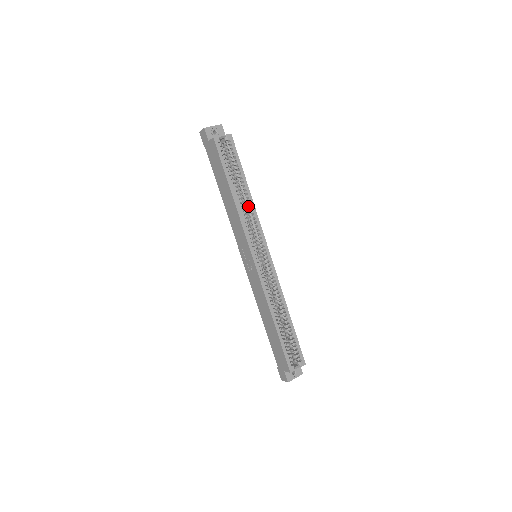
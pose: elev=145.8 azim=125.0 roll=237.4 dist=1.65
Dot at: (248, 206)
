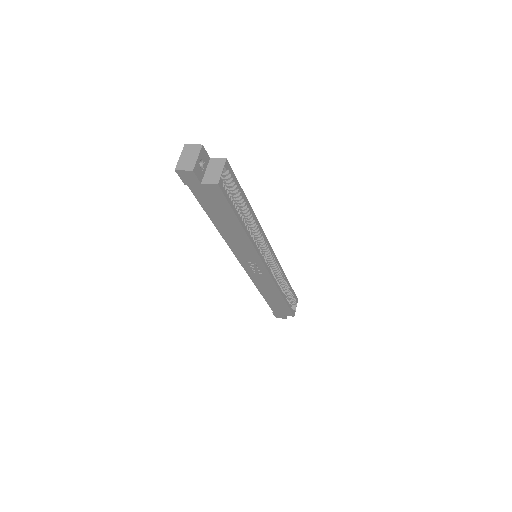
Dot at: (251, 223)
